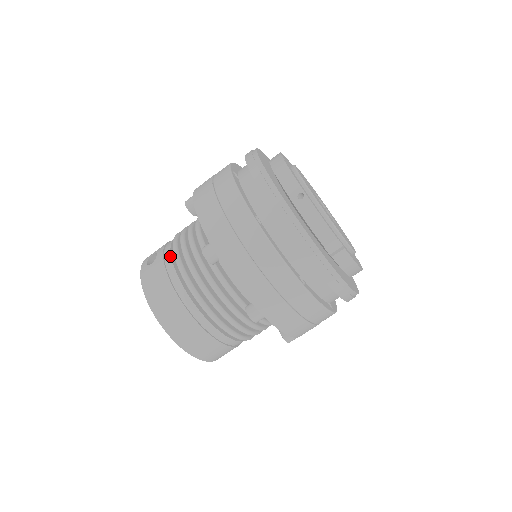
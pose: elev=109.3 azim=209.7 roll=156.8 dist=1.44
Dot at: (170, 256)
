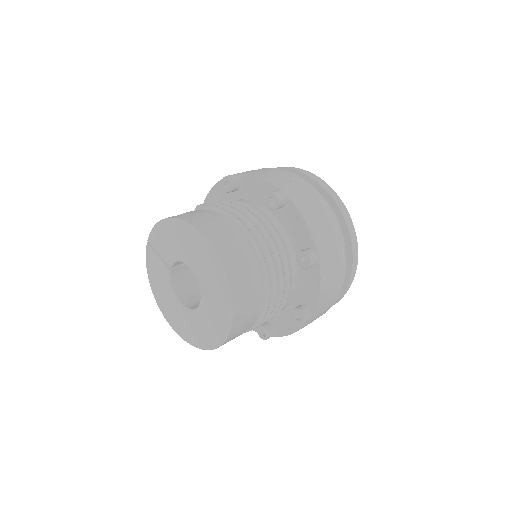
Dot at: occluded
